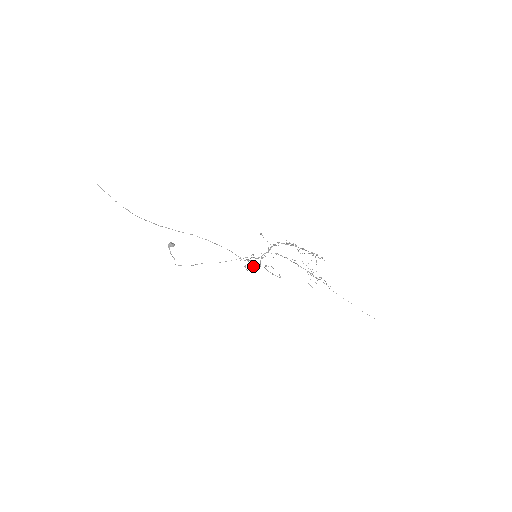
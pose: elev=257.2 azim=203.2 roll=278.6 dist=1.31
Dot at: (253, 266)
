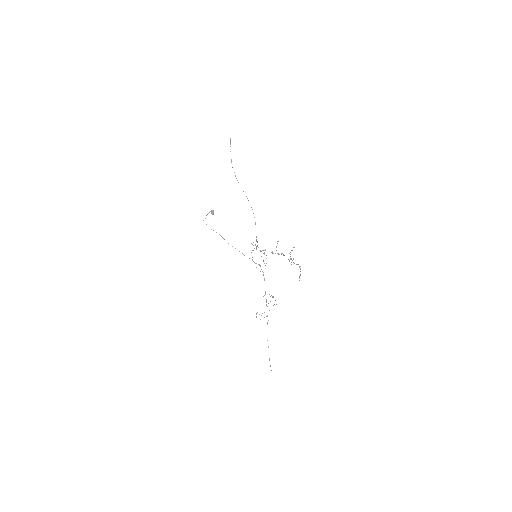
Dot at: occluded
